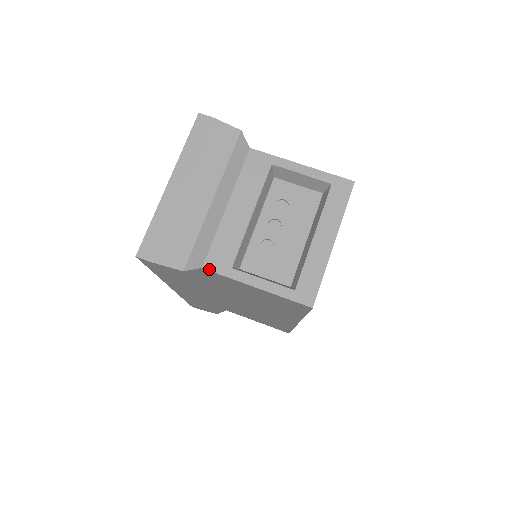
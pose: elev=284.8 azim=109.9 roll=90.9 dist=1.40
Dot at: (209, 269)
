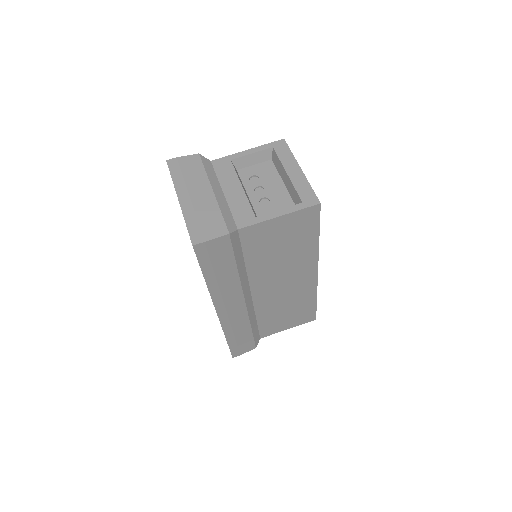
Dot at: (243, 227)
